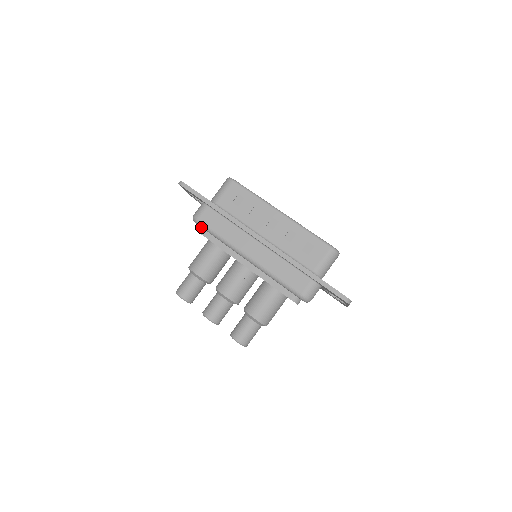
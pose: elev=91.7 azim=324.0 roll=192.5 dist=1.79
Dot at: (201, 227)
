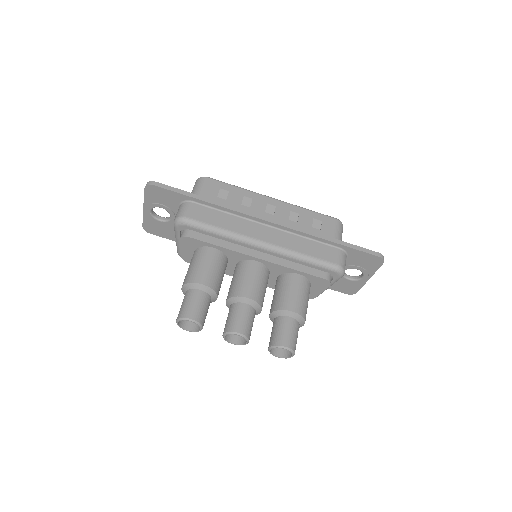
Dot at: (188, 231)
